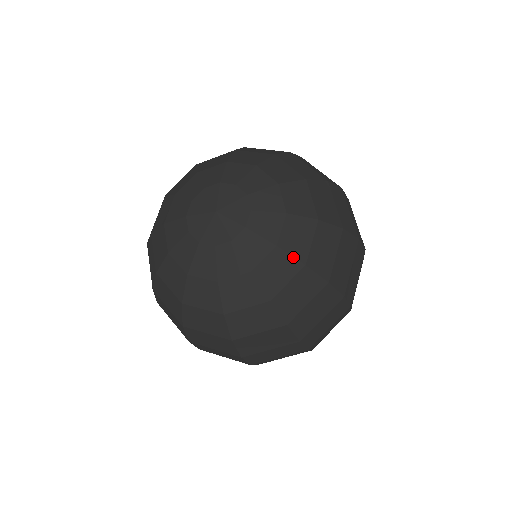
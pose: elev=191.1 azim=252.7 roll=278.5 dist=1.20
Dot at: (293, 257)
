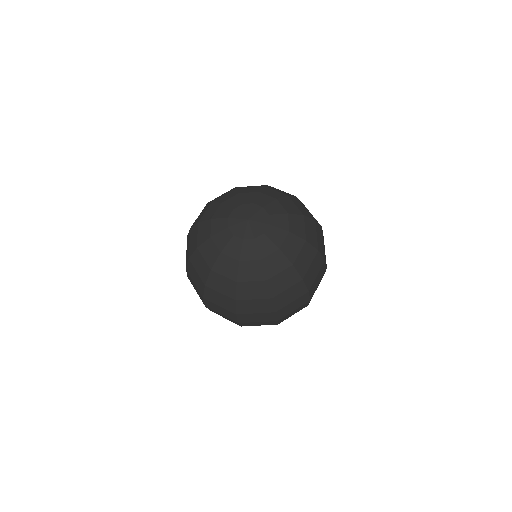
Dot at: (287, 258)
